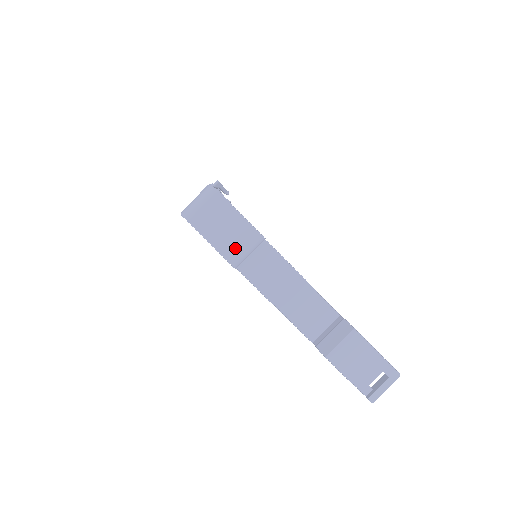
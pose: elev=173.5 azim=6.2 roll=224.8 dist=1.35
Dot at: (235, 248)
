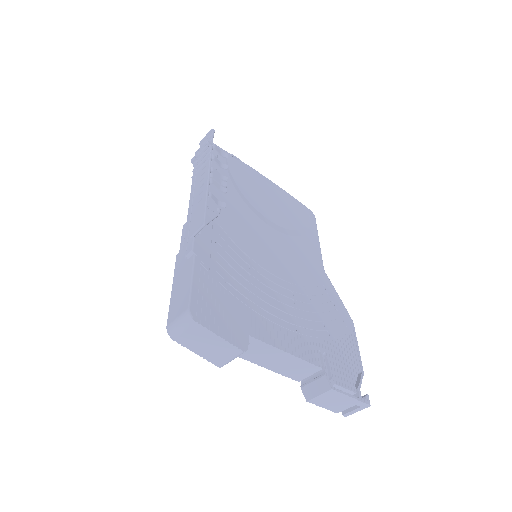
Dot at: (220, 358)
